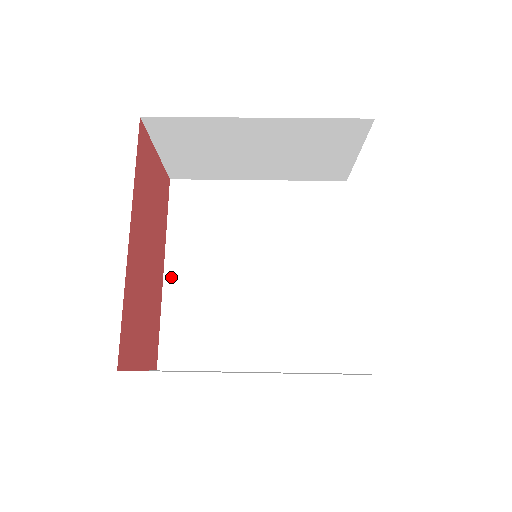
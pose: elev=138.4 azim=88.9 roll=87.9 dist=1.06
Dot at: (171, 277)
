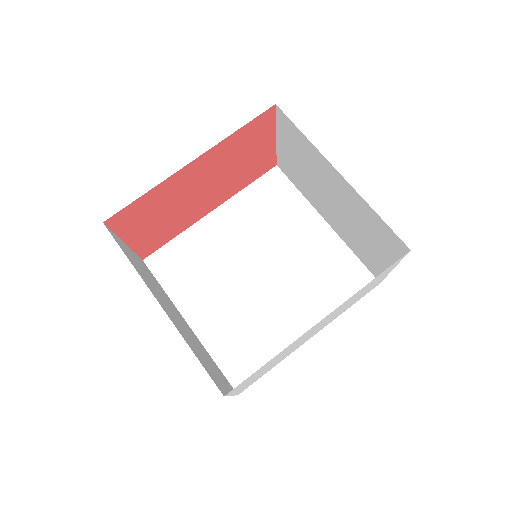
Dot at: (210, 220)
